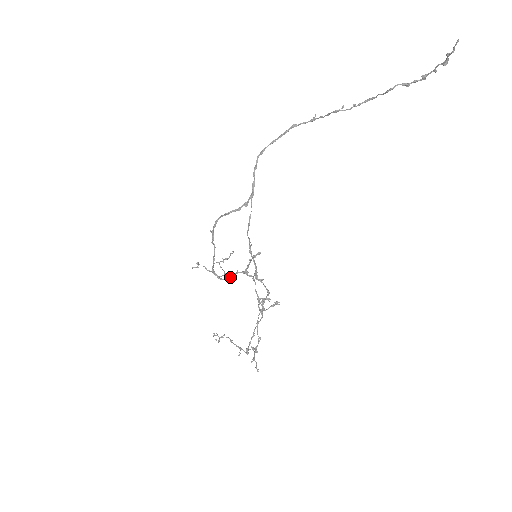
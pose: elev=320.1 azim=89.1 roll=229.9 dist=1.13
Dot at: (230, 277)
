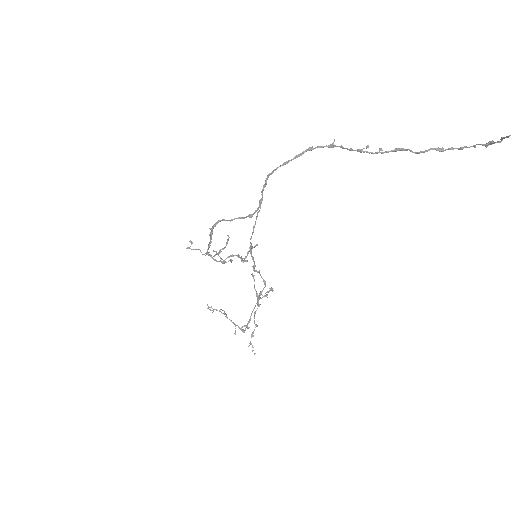
Dot at: (225, 259)
